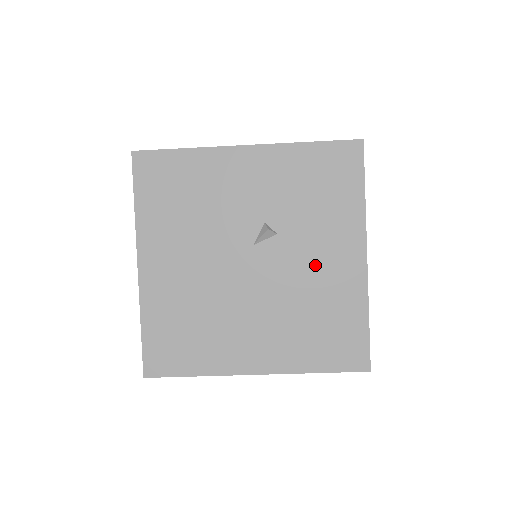
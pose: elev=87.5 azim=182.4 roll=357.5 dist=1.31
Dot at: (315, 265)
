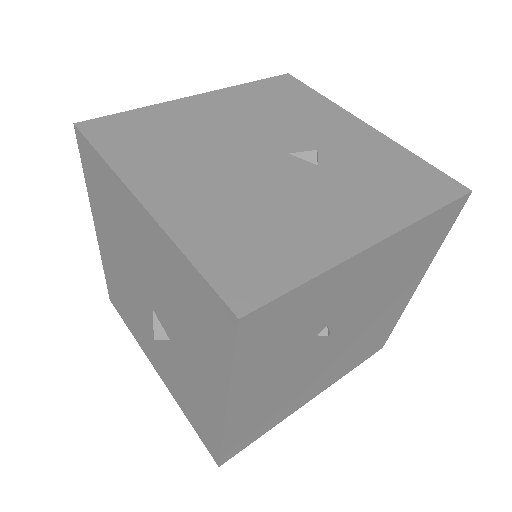
Dot at: (319, 203)
